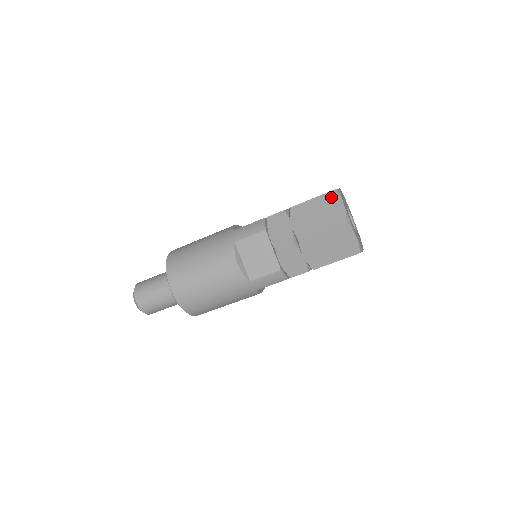
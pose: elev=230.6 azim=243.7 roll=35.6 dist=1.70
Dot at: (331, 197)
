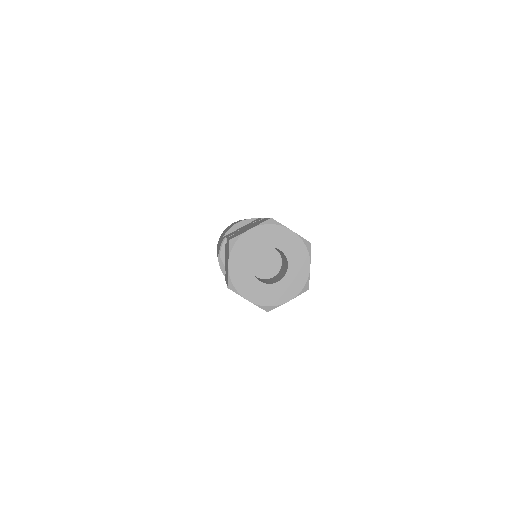
Dot at: (228, 248)
